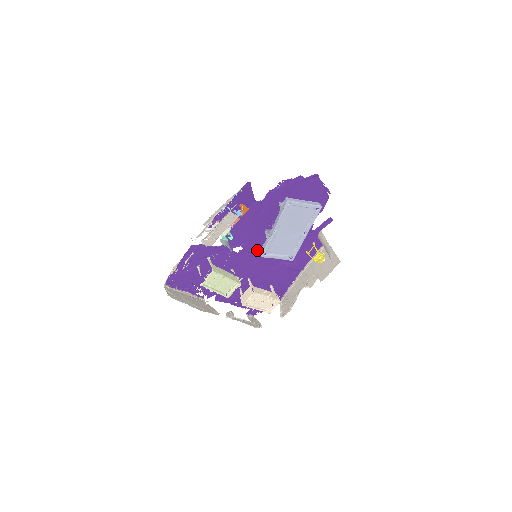
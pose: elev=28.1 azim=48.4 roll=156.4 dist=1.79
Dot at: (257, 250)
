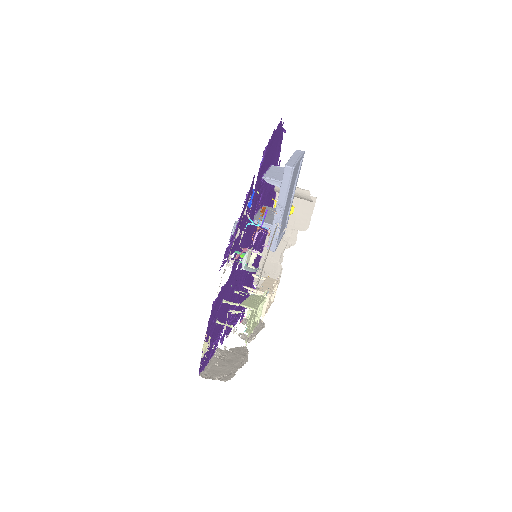
Dot at: occluded
